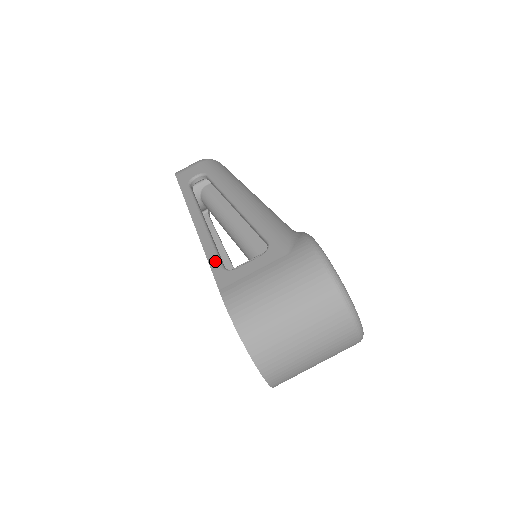
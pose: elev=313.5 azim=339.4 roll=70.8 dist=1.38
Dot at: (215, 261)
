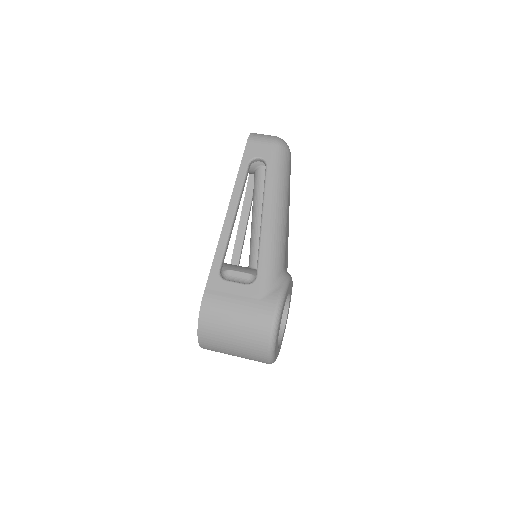
Dot at: (218, 261)
